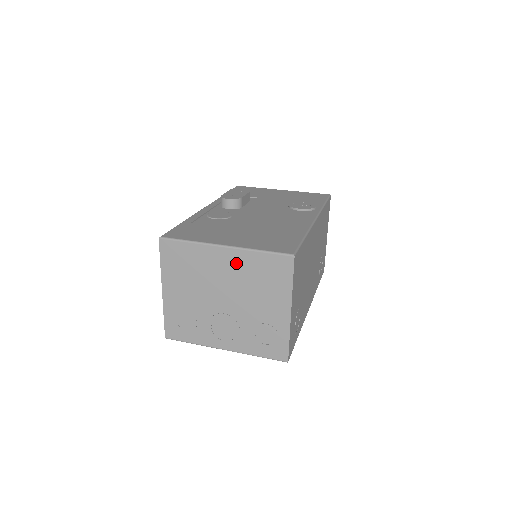
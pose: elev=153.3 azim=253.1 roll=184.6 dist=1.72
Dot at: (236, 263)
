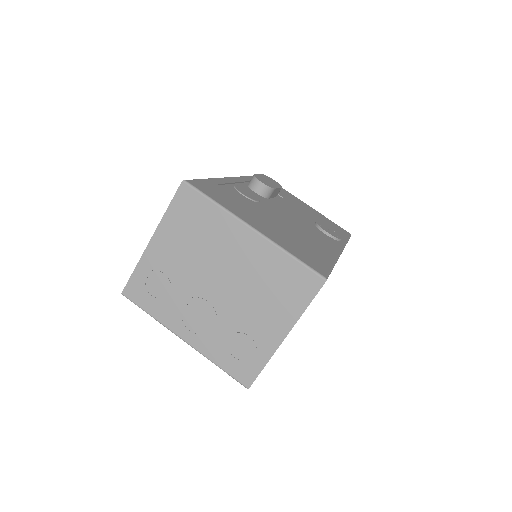
Dot at: (256, 254)
